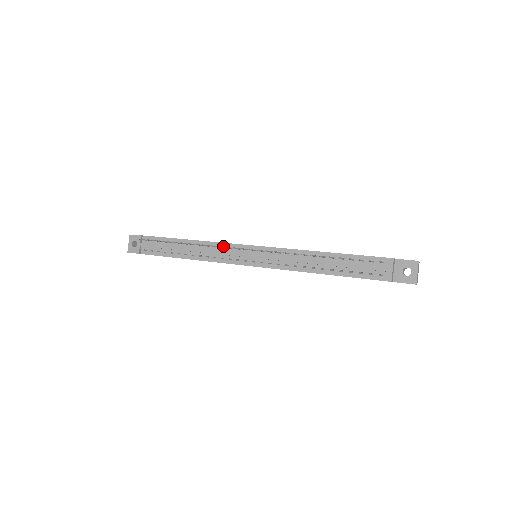
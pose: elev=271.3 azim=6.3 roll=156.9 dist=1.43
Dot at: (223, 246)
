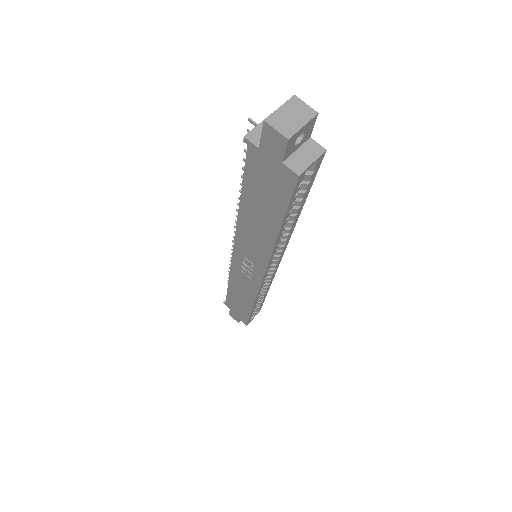
Dot at: occluded
